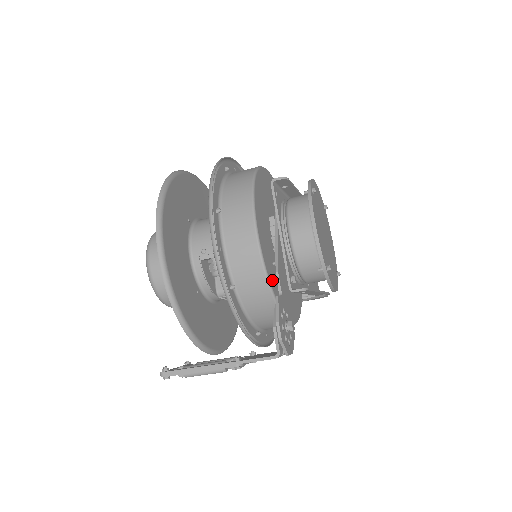
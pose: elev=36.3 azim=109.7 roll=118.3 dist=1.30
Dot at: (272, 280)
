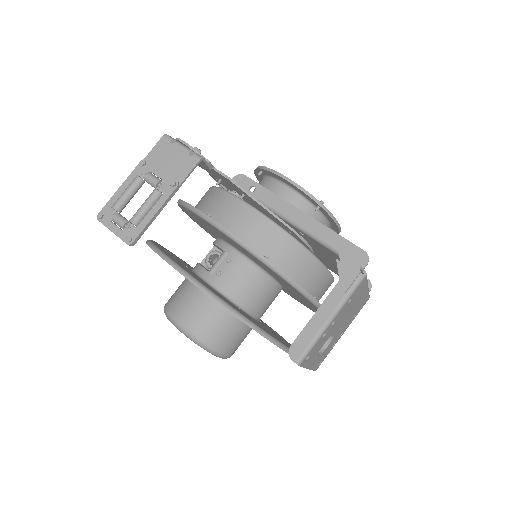
Dot at: occluded
